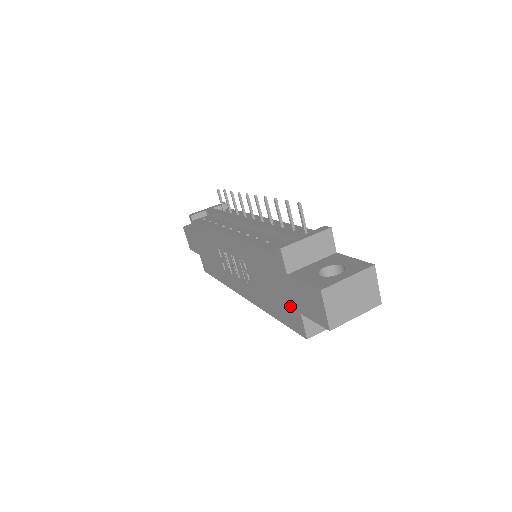
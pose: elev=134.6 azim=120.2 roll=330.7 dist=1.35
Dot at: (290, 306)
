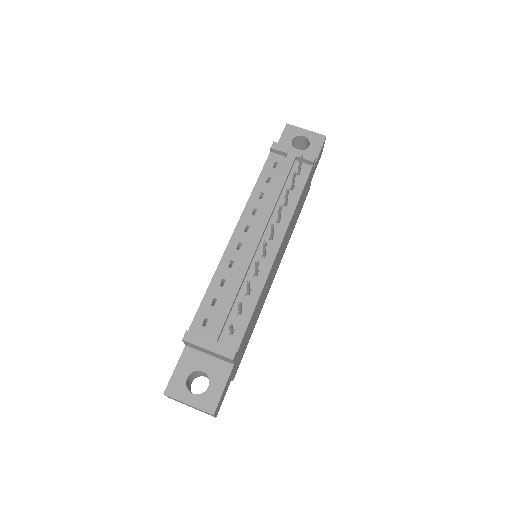
Dot at: occluded
